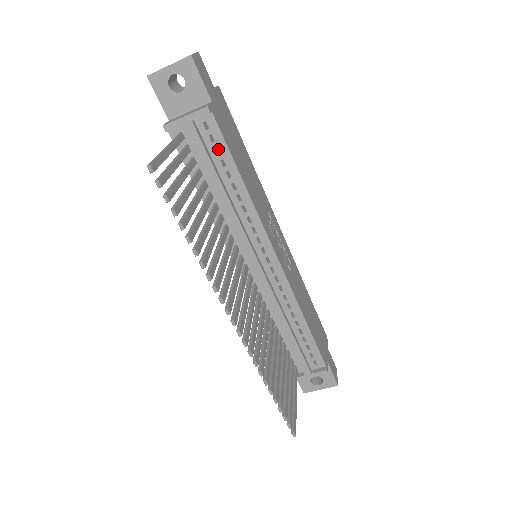
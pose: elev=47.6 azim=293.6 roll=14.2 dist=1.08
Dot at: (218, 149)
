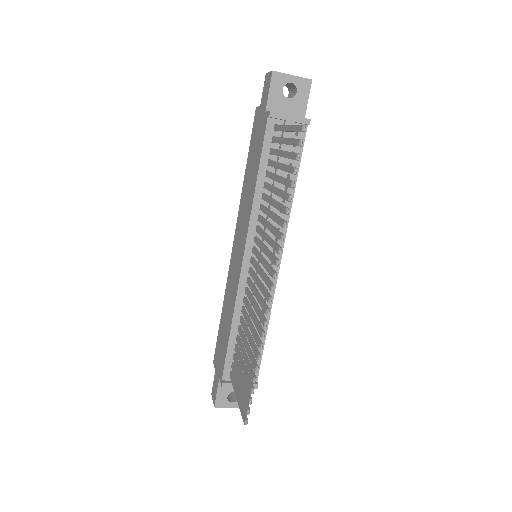
Dot at: occluded
